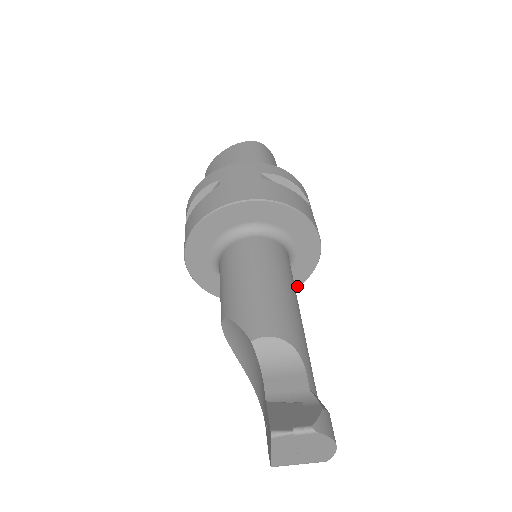
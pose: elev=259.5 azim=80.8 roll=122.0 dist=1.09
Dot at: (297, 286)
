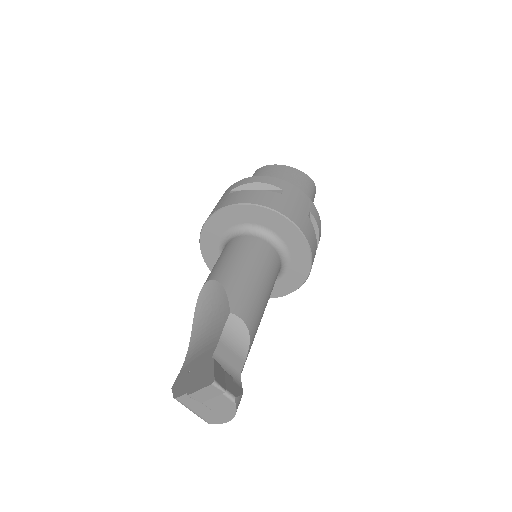
Dot at: occluded
